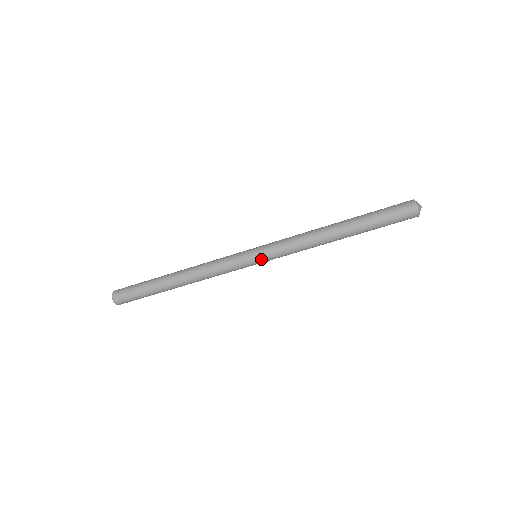
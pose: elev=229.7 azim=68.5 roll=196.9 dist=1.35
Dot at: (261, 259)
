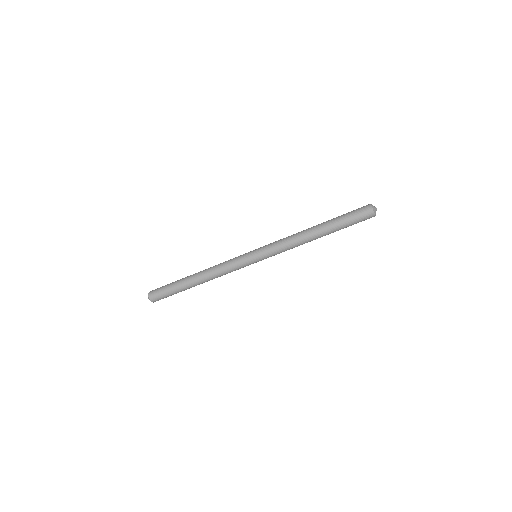
Dot at: (258, 254)
